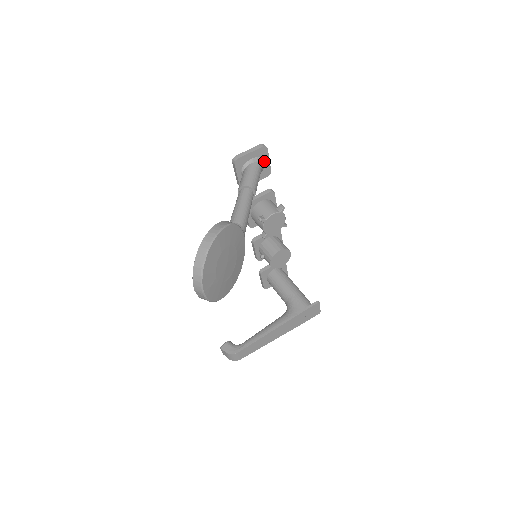
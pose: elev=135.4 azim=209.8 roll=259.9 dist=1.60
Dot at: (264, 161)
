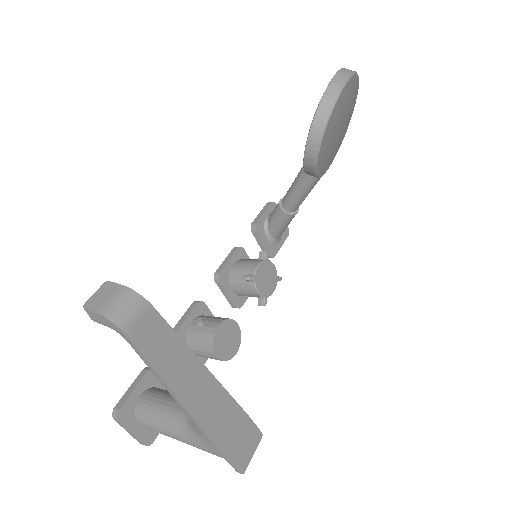
Dot at: (280, 240)
